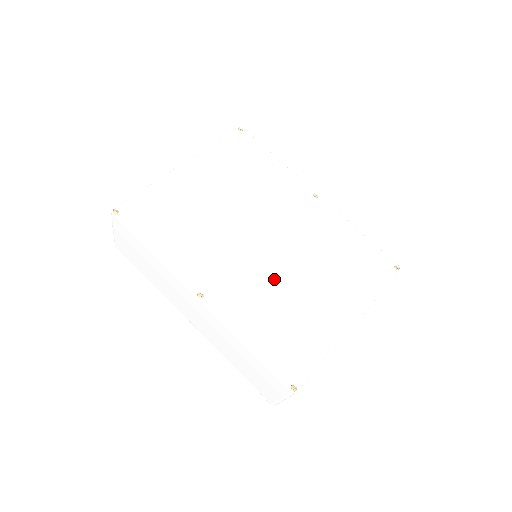
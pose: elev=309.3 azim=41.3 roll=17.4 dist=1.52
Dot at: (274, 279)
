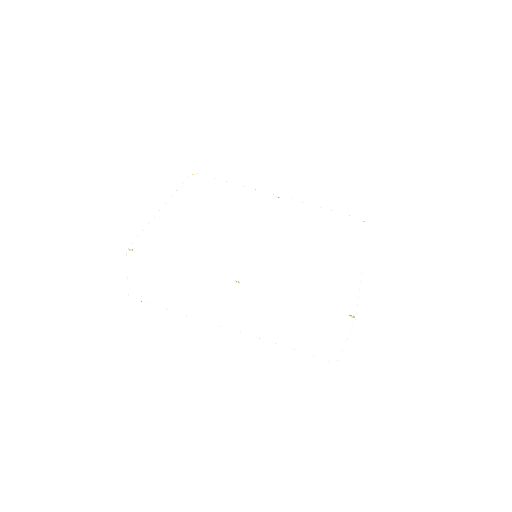
Dot at: (286, 254)
